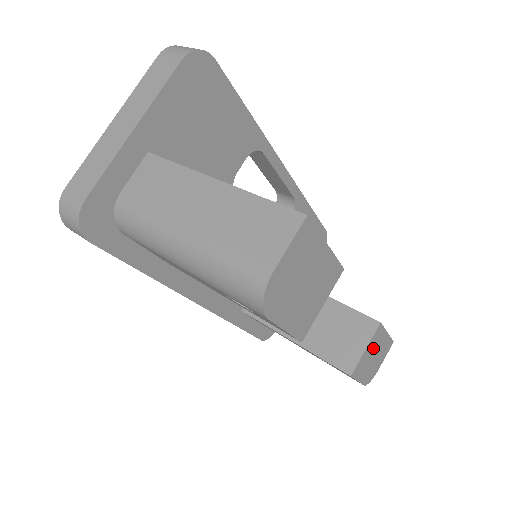
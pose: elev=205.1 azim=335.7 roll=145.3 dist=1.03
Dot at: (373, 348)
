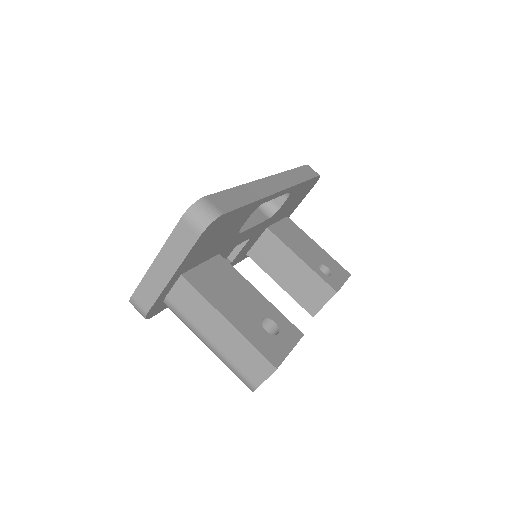
Dot at: occluded
